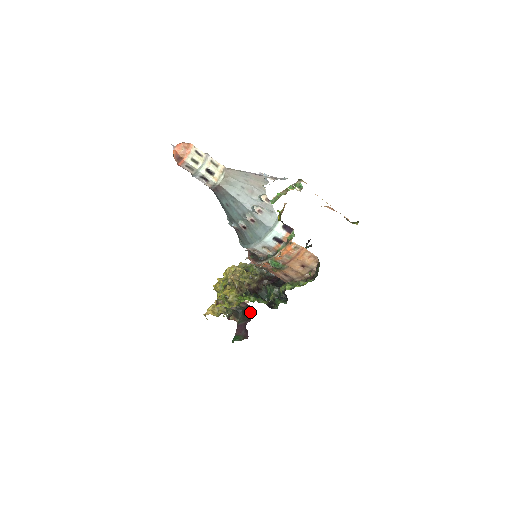
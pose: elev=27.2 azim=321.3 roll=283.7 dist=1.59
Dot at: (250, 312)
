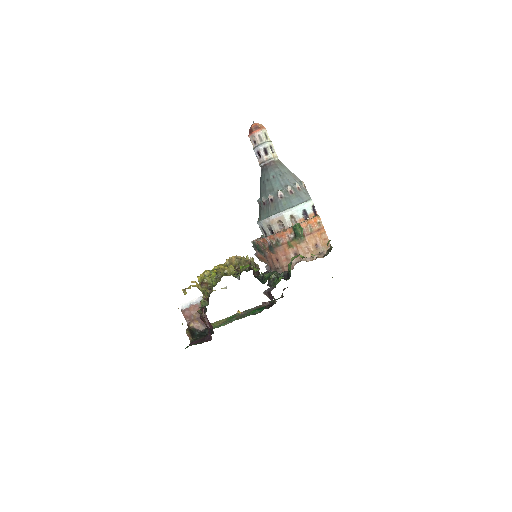
Dot at: occluded
